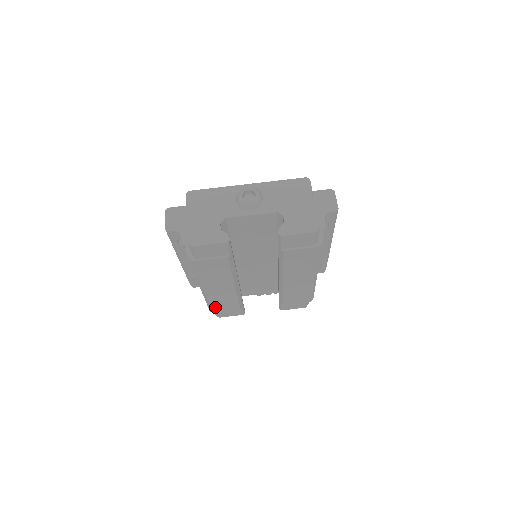
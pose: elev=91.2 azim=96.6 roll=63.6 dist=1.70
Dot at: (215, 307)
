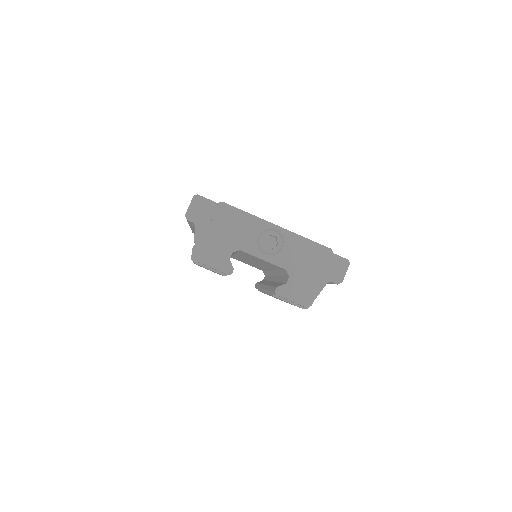
Dot at: occluded
